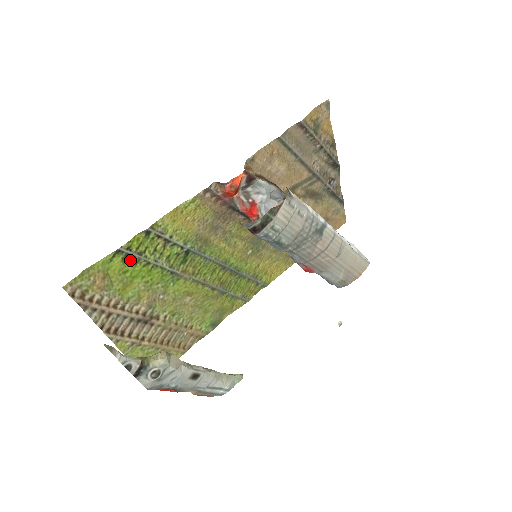
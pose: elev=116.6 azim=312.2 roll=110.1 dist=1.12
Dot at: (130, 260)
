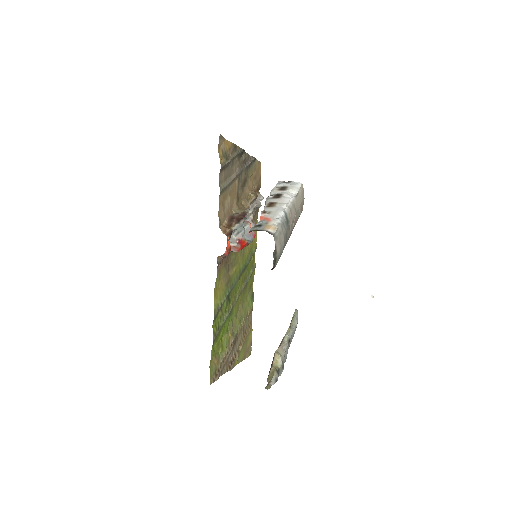
Dot at: (218, 337)
